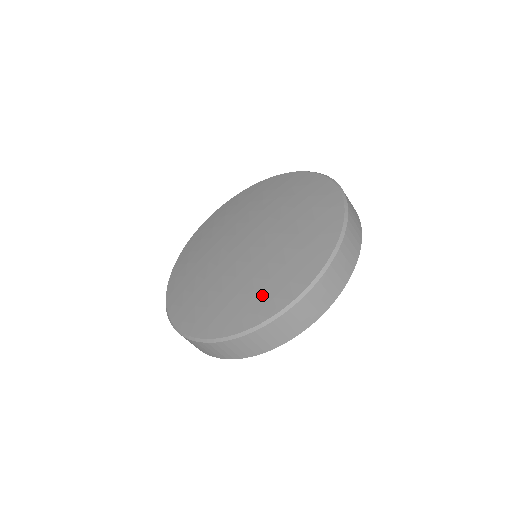
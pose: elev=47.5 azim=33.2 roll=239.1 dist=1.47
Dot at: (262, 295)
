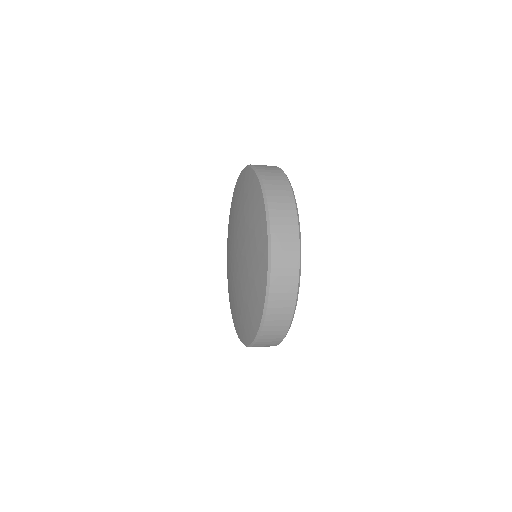
Dot at: (248, 319)
